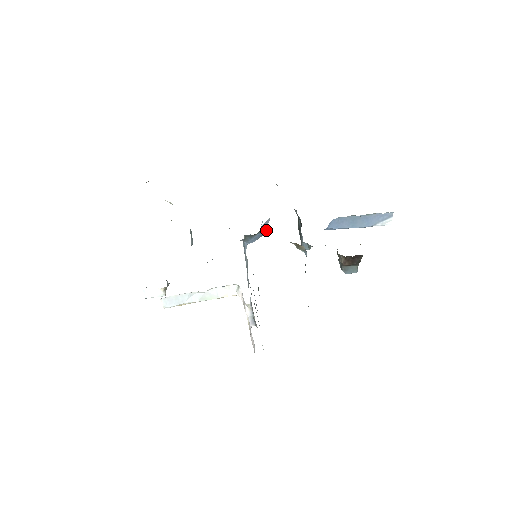
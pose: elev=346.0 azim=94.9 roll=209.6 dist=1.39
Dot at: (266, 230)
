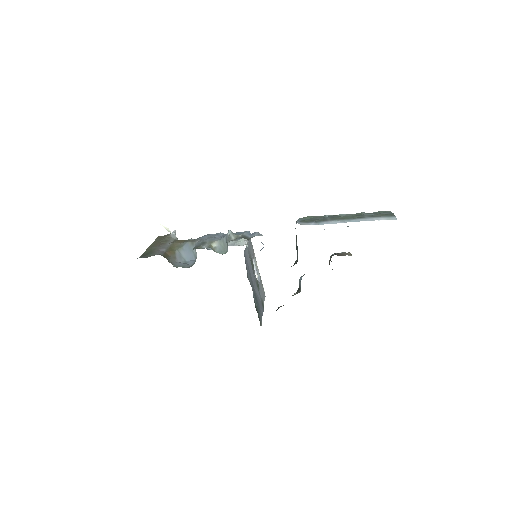
Dot at: occluded
